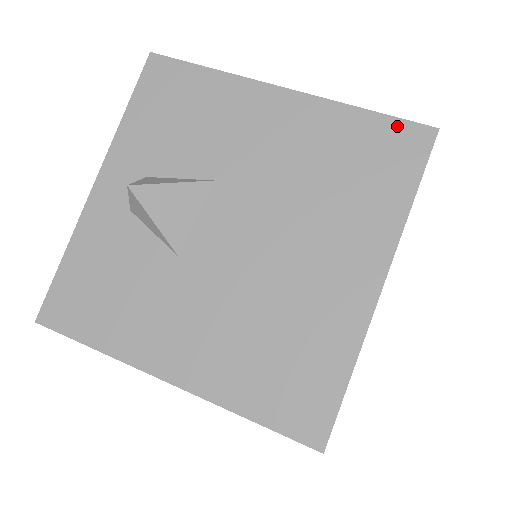
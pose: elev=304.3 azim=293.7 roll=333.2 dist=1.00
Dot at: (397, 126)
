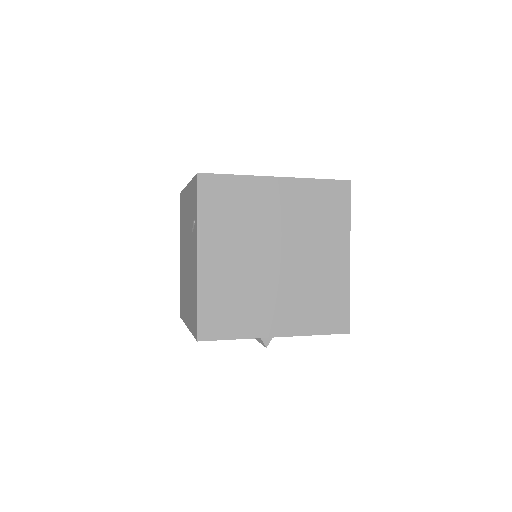
Dot at: occluded
